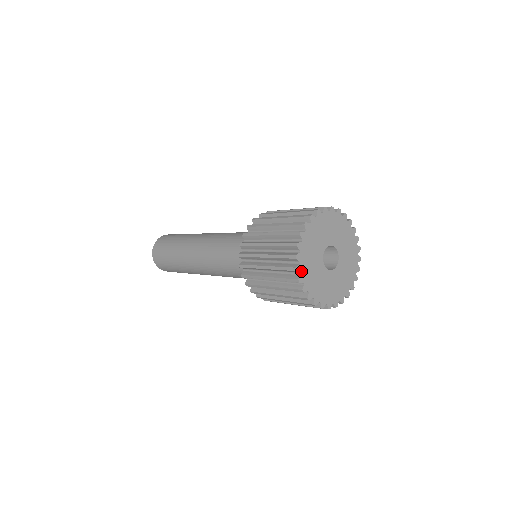
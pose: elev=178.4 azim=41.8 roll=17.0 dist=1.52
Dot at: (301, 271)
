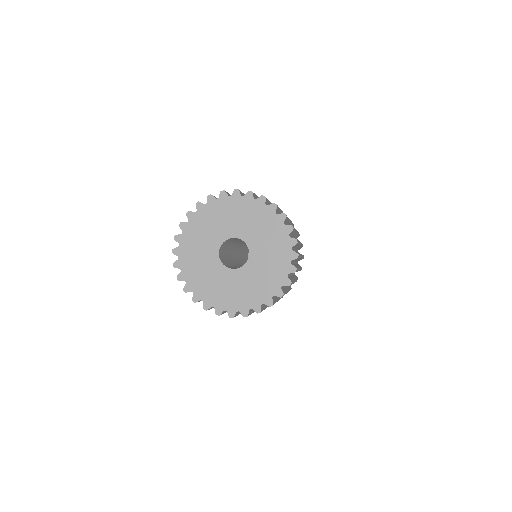
Dot at: (185, 279)
